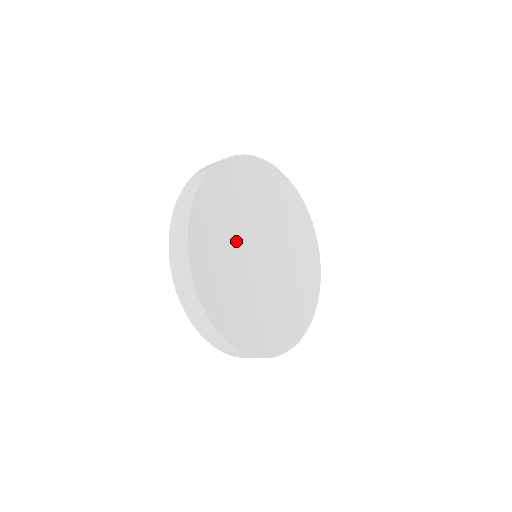
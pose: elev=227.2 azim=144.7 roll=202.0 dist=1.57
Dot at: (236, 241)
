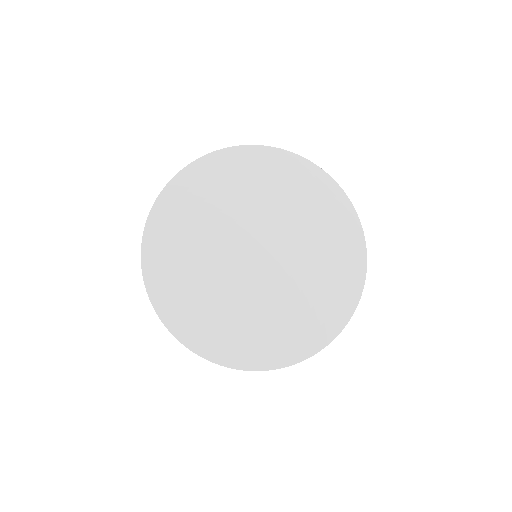
Dot at: (218, 234)
